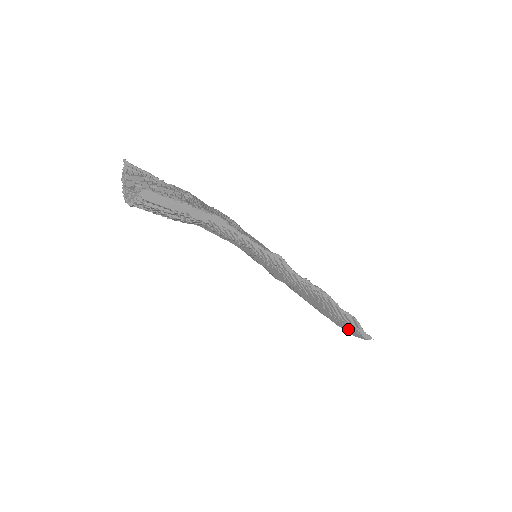
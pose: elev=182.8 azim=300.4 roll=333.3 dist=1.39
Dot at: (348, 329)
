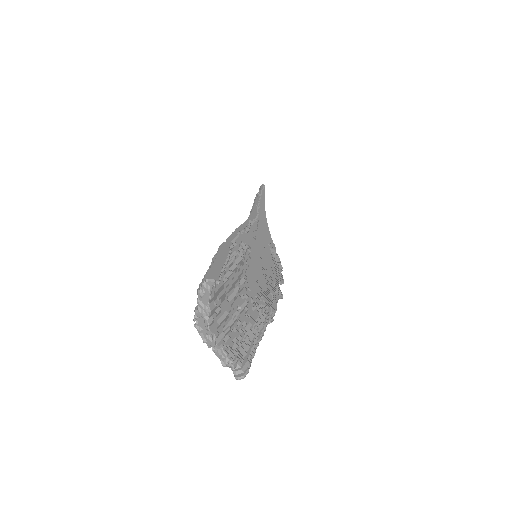
Dot at: occluded
